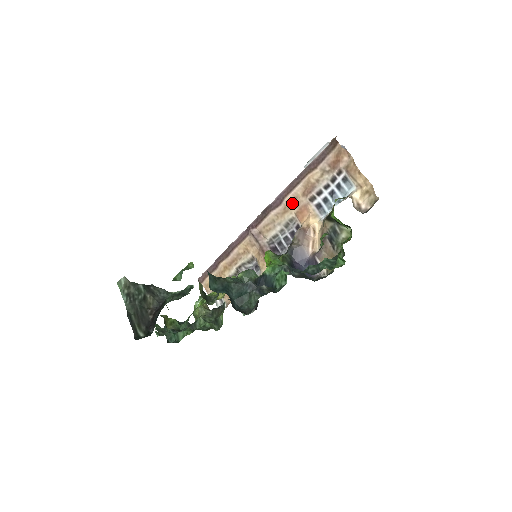
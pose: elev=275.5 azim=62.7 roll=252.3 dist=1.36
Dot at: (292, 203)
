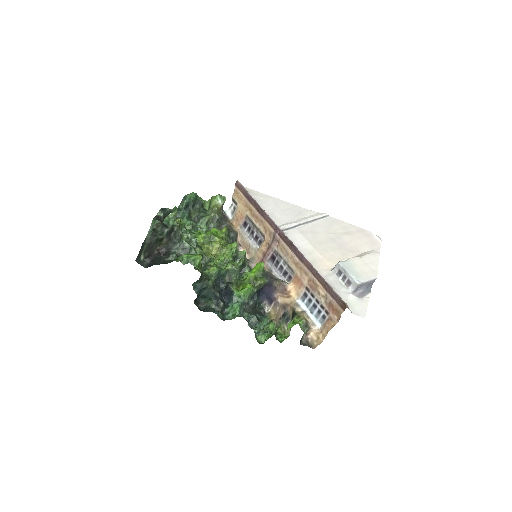
Dot at: (302, 270)
